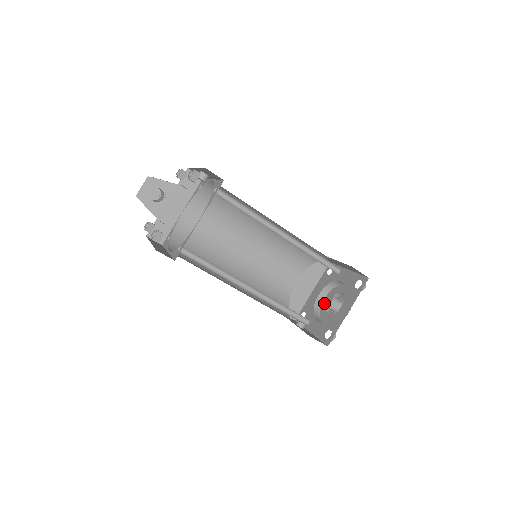
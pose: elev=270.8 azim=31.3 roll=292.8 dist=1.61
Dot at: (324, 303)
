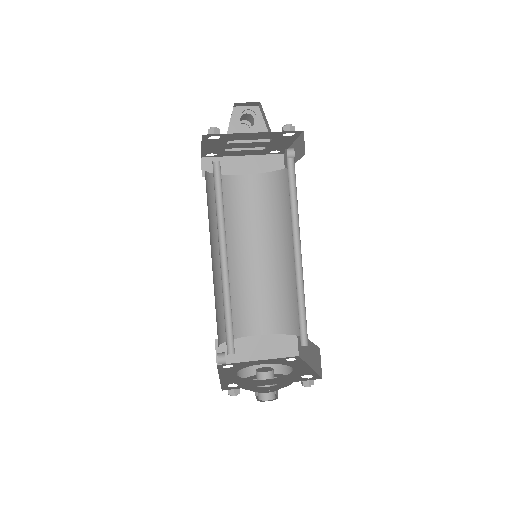
Dot at: (259, 368)
